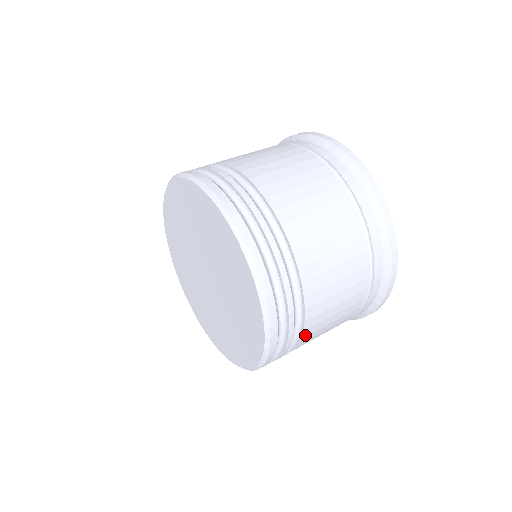
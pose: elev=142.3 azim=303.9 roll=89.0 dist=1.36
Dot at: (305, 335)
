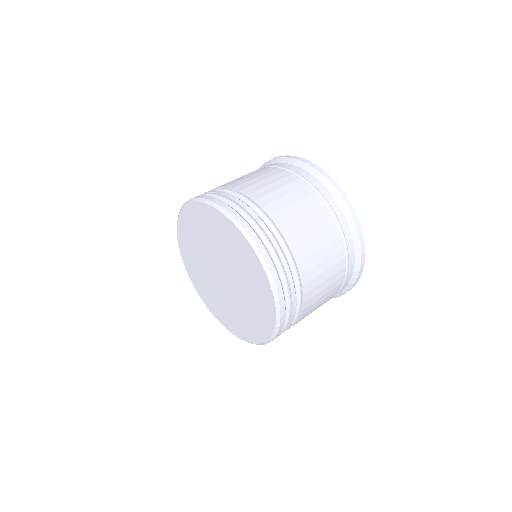
Dot at: (304, 282)
